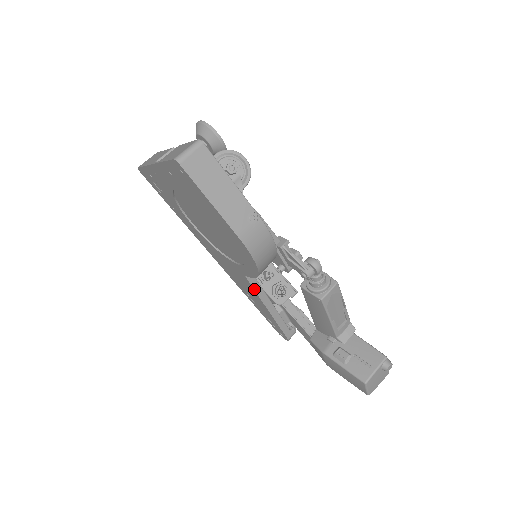
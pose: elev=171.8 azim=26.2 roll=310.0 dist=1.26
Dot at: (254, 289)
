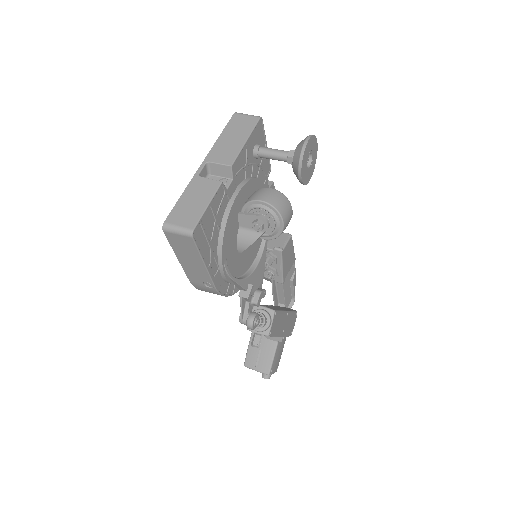
Dot at: occluded
